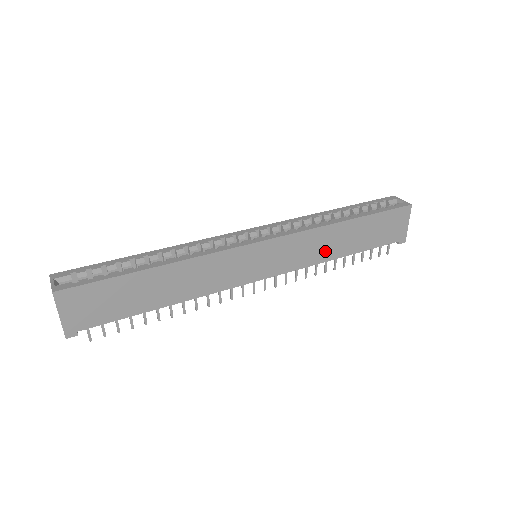
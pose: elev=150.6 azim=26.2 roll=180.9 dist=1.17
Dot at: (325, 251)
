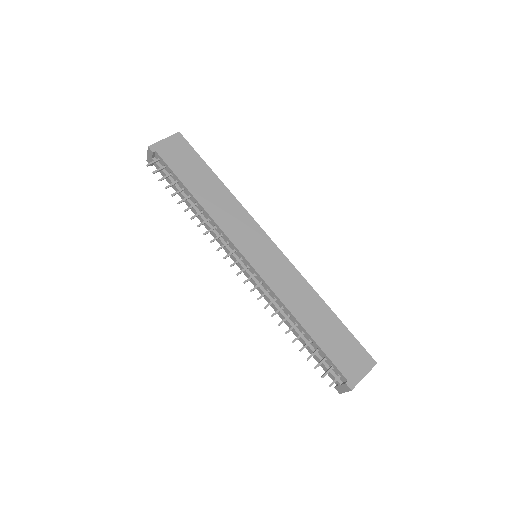
Dot at: (296, 303)
